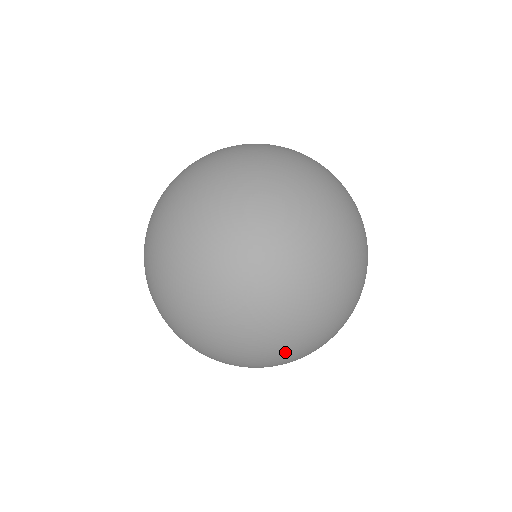
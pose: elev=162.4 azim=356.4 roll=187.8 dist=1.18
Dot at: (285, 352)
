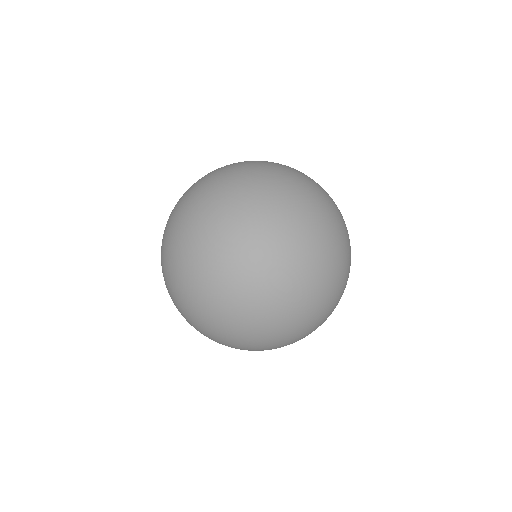
Dot at: occluded
